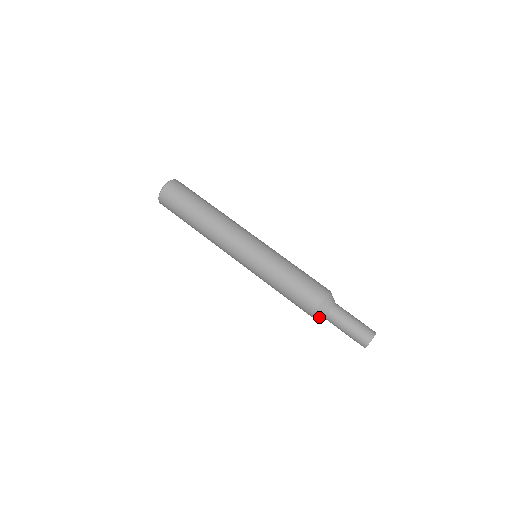
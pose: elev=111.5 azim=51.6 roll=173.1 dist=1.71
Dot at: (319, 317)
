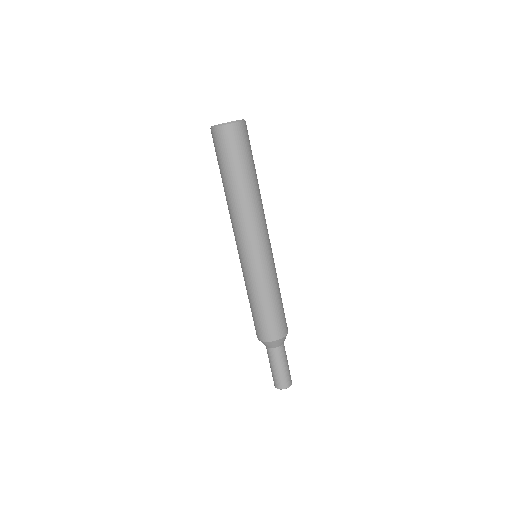
Dot at: occluded
